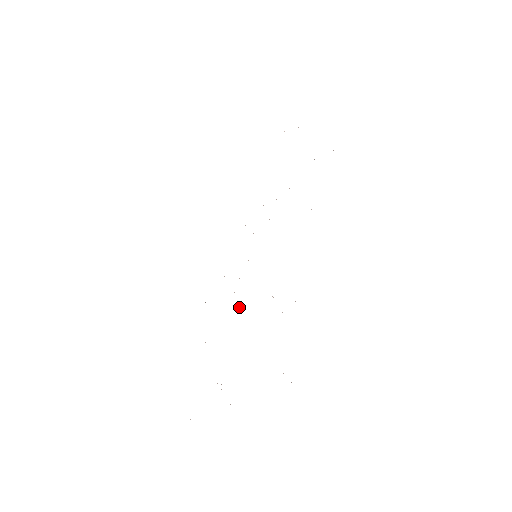
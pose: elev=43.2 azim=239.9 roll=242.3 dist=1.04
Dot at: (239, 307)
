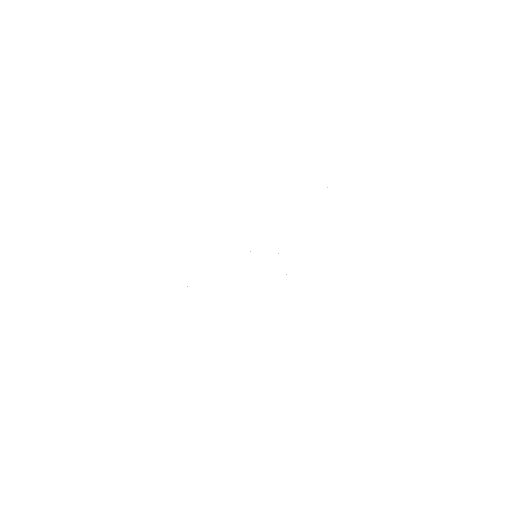
Dot at: occluded
